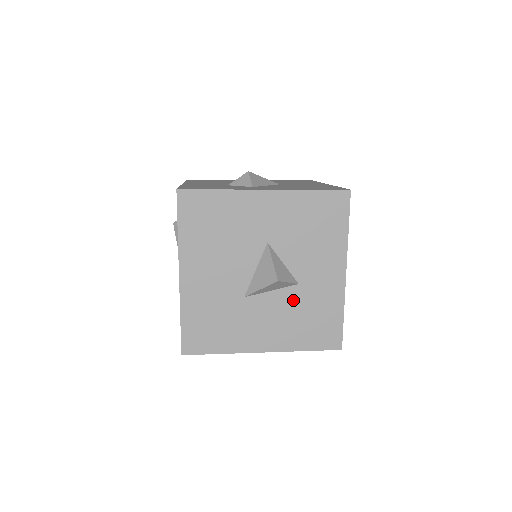
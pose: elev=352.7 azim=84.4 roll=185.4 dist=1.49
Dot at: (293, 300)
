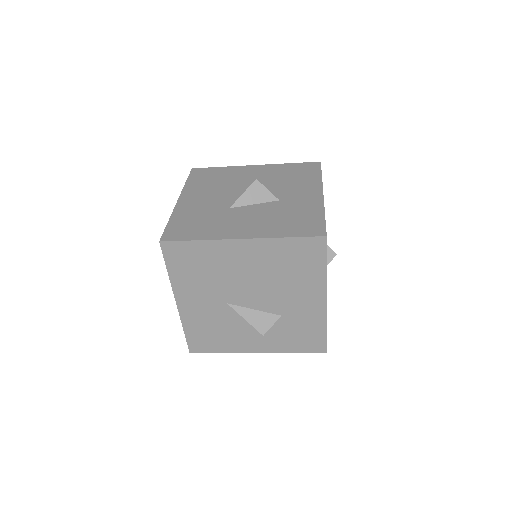
Dot at: (274, 209)
